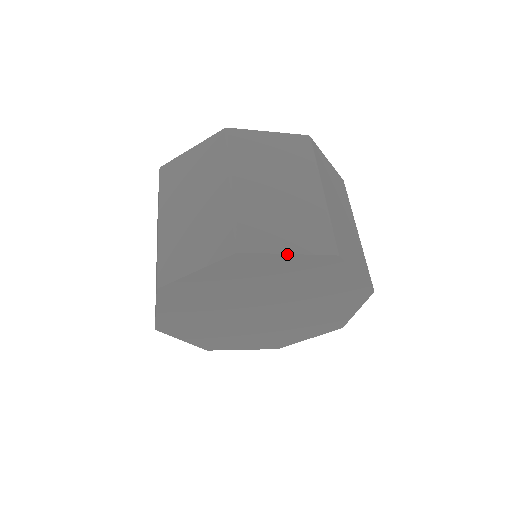
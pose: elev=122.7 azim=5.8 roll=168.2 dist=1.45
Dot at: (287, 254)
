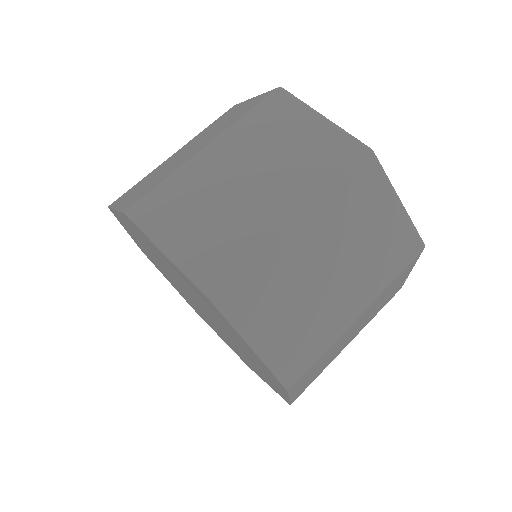
Dot at: (249, 346)
